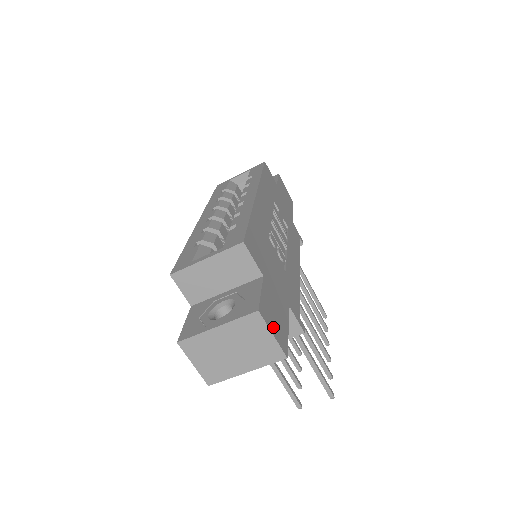
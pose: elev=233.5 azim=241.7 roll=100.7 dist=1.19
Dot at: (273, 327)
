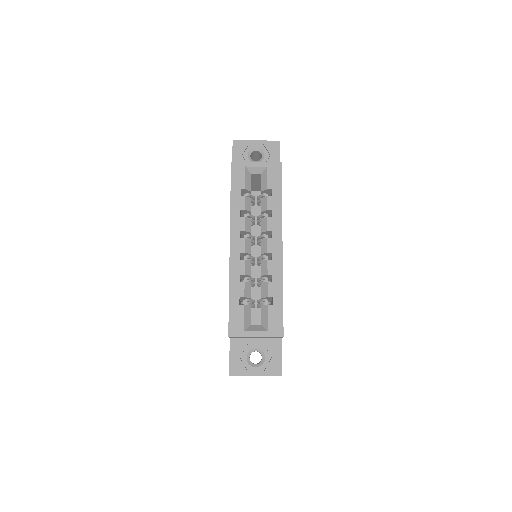
Dot at: occluded
